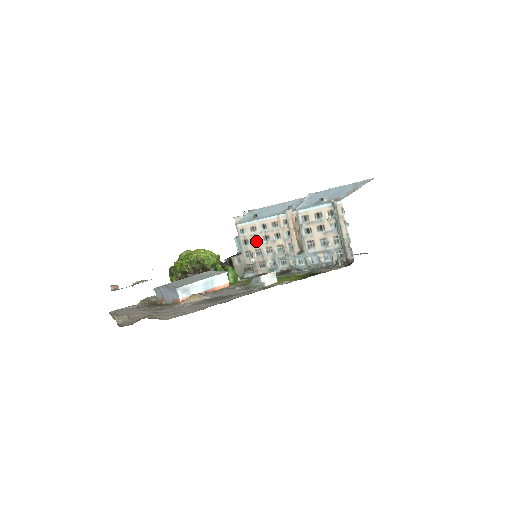
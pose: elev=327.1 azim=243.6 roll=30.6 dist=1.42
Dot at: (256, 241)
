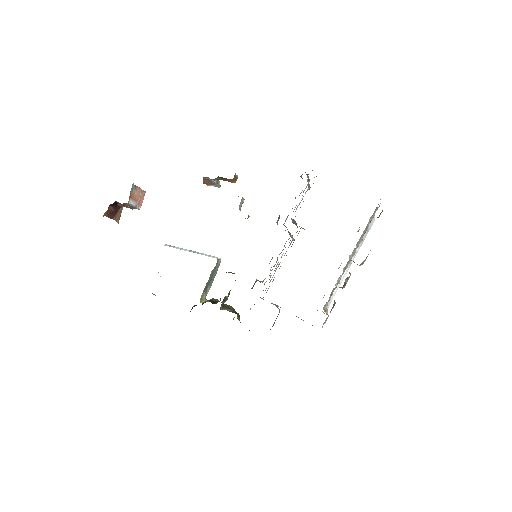
Dot at: occluded
